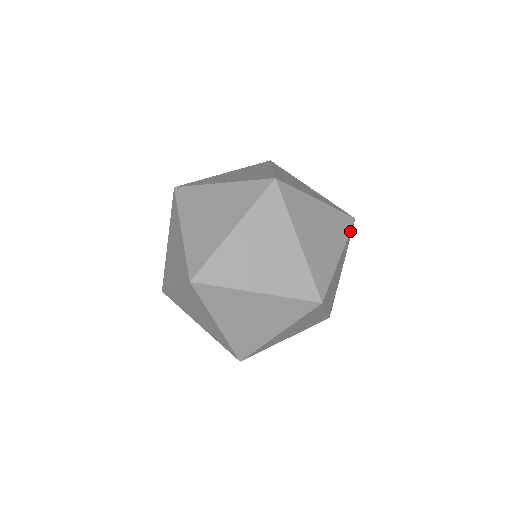
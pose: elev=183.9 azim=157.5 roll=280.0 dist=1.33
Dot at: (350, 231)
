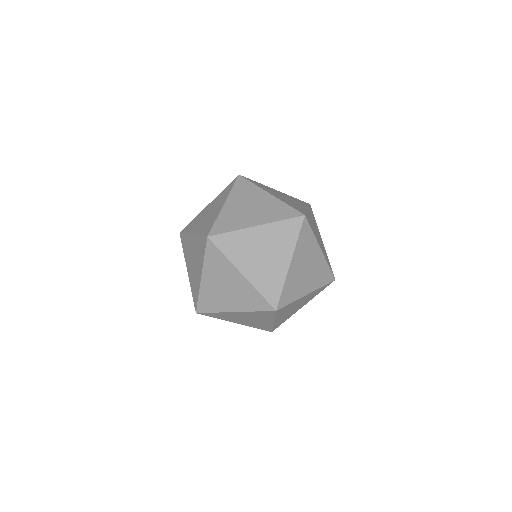
Dot at: (309, 206)
